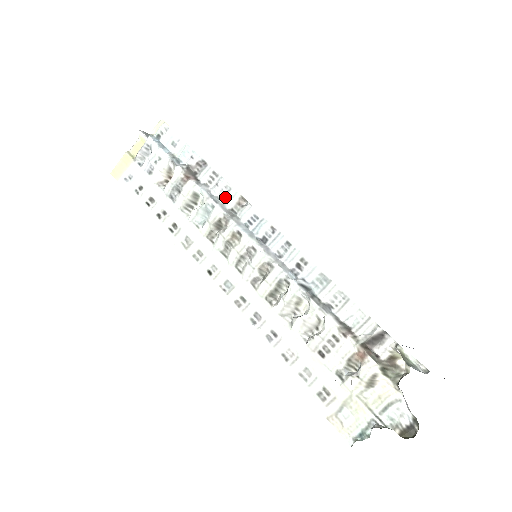
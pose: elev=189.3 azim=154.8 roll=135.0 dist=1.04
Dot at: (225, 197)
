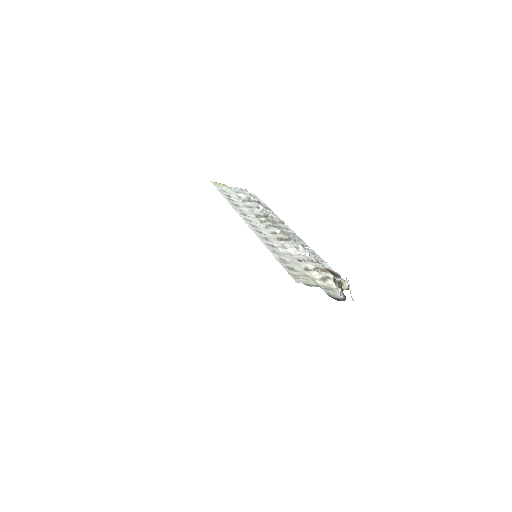
Dot at: (274, 217)
